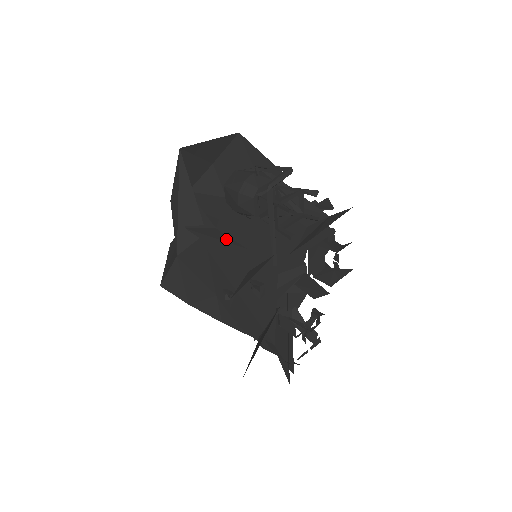
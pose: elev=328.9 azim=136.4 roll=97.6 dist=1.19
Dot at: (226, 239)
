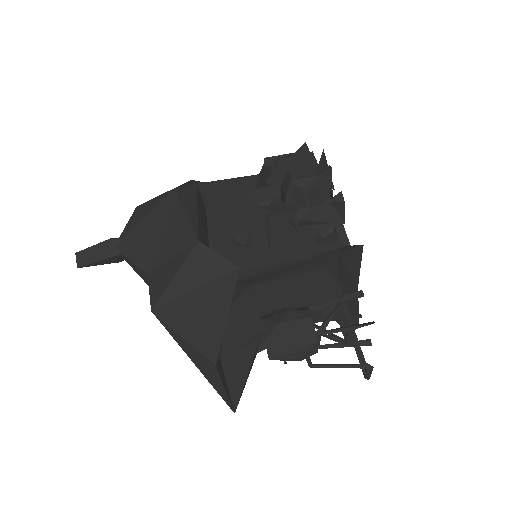
Dot at: occluded
